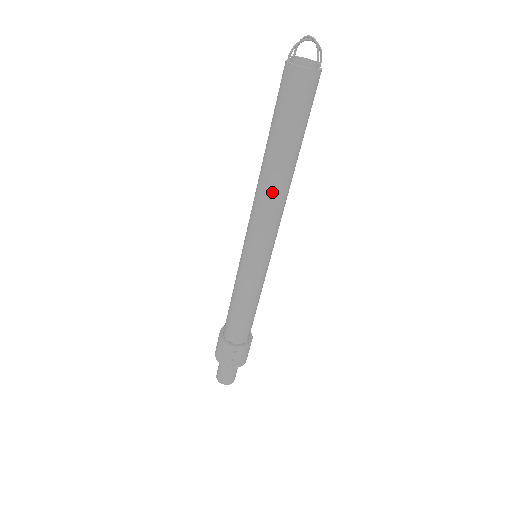
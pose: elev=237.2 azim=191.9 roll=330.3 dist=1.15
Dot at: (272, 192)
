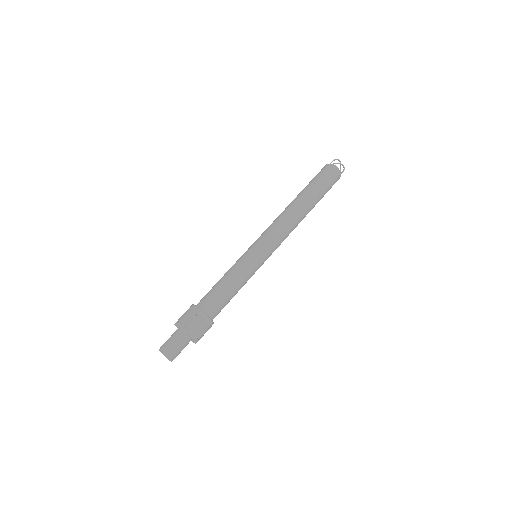
Dot at: (284, 211)
